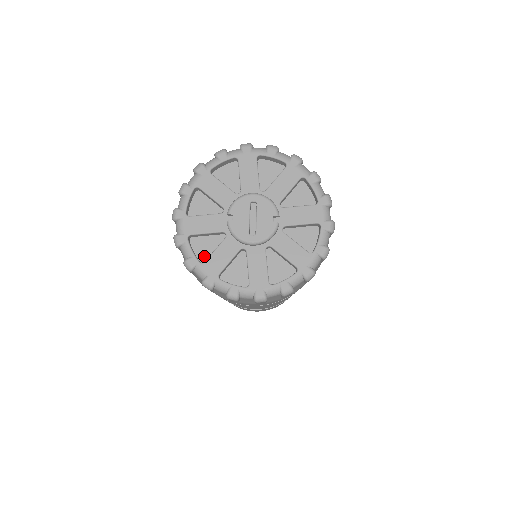
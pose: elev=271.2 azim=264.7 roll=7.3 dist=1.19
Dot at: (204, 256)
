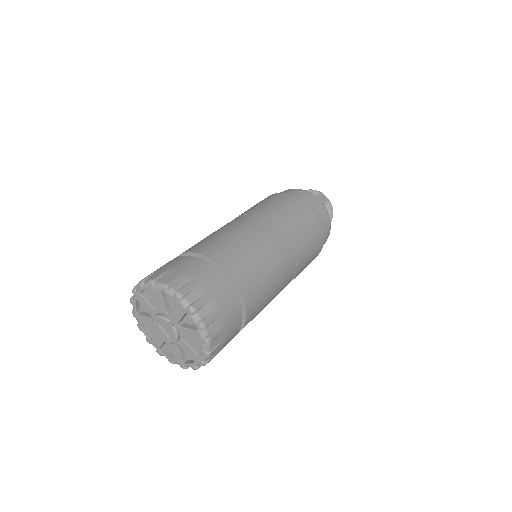
Dot at: occluded
